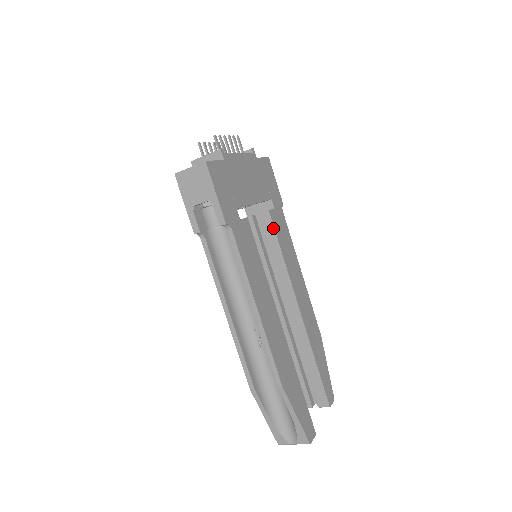
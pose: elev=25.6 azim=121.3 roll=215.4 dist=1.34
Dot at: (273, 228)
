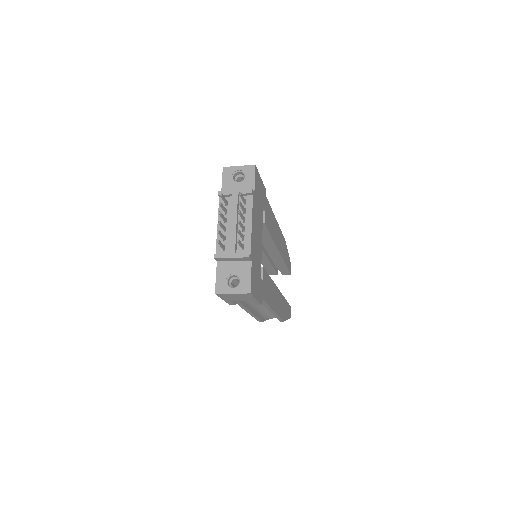
Dot at: (267, 229)
